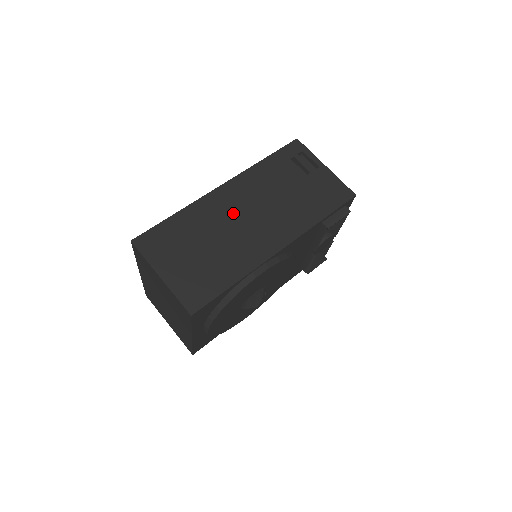
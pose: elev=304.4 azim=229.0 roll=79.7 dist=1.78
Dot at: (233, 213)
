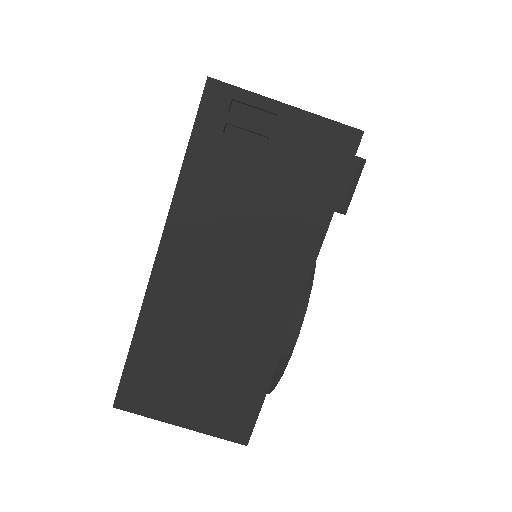
Dot at: (203, 290)
